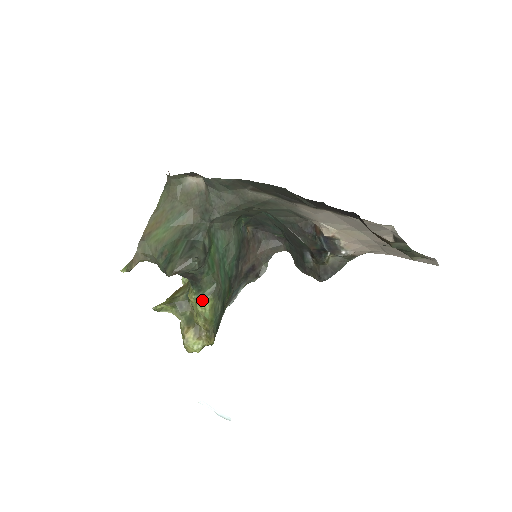
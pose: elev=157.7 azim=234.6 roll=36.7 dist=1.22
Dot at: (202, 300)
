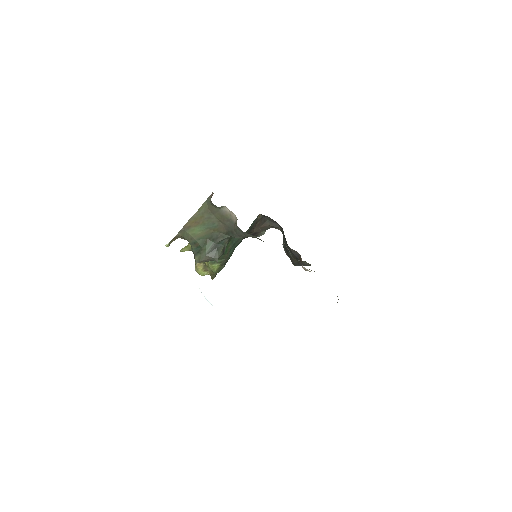
Dot at: (213, 264)
